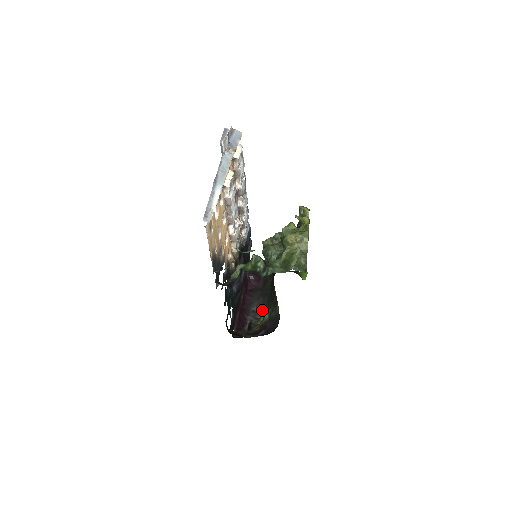
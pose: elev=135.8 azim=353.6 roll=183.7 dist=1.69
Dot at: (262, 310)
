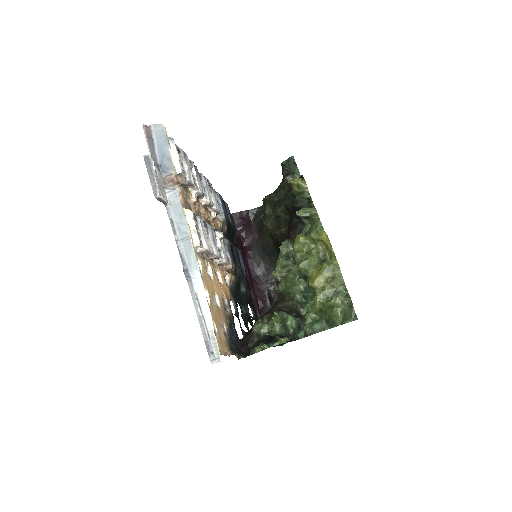
Dot at: occluded
